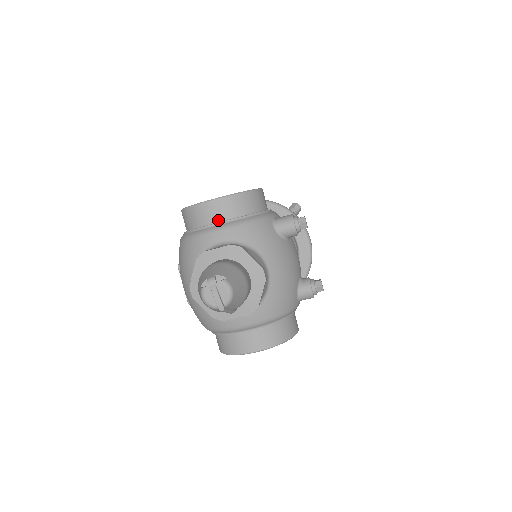
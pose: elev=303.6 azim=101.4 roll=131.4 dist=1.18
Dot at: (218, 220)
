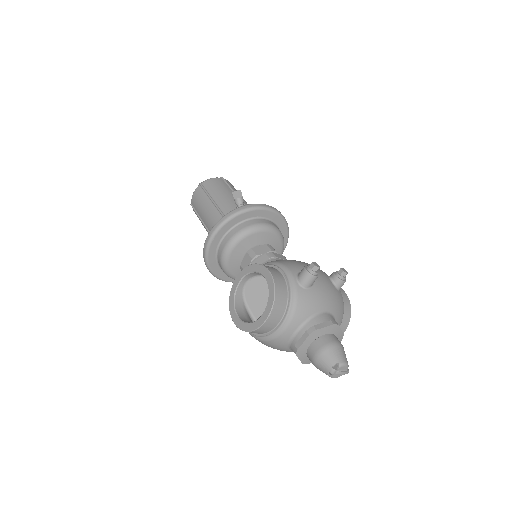
Dot at: (278, 323)
